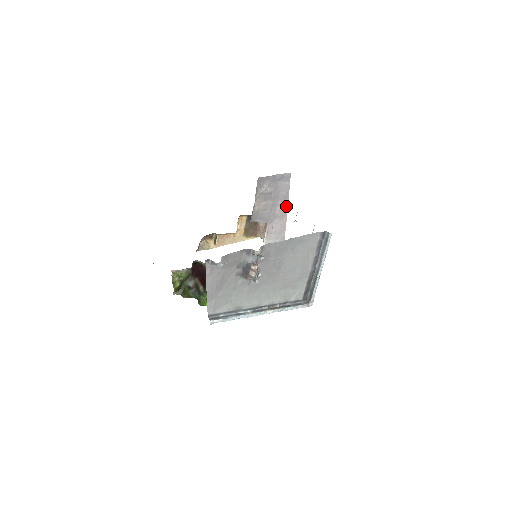
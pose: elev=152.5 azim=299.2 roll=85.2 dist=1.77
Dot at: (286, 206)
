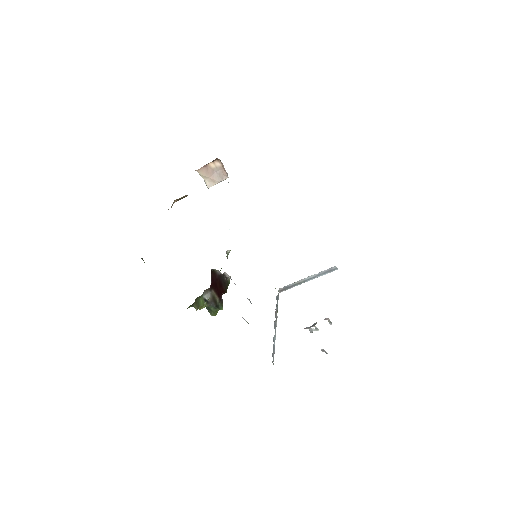
Dot at: occluded
